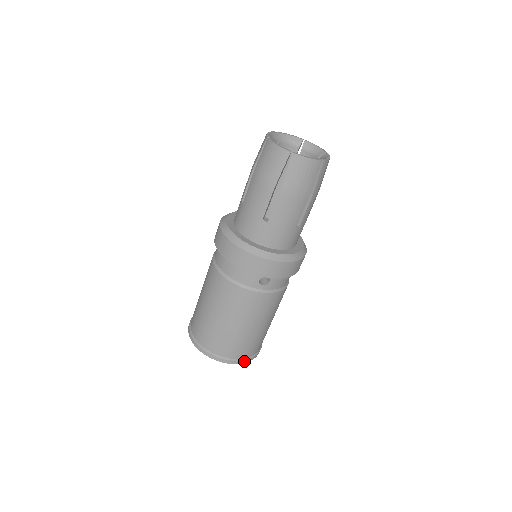
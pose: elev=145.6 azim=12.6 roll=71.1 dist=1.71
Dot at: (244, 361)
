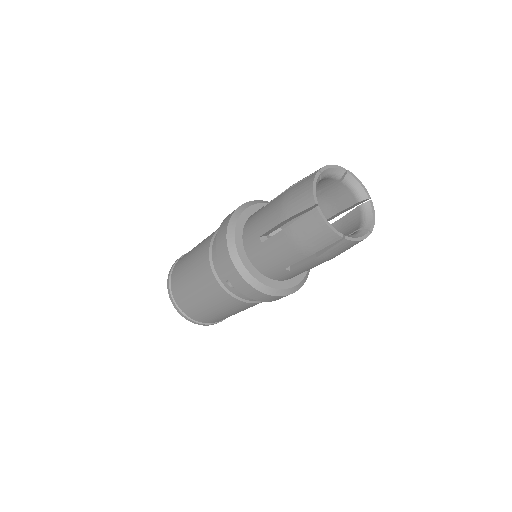
Dot at: (191, 320)
